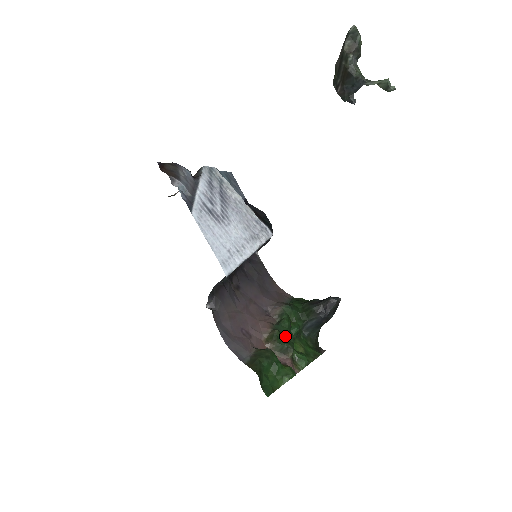
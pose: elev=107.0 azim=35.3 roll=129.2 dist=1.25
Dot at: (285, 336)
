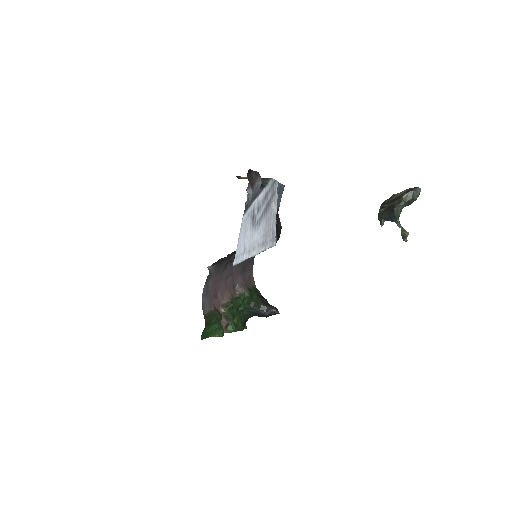
Dot at: (234, 310)
